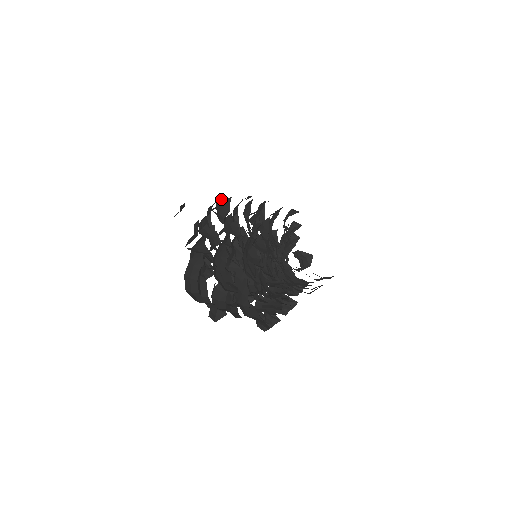
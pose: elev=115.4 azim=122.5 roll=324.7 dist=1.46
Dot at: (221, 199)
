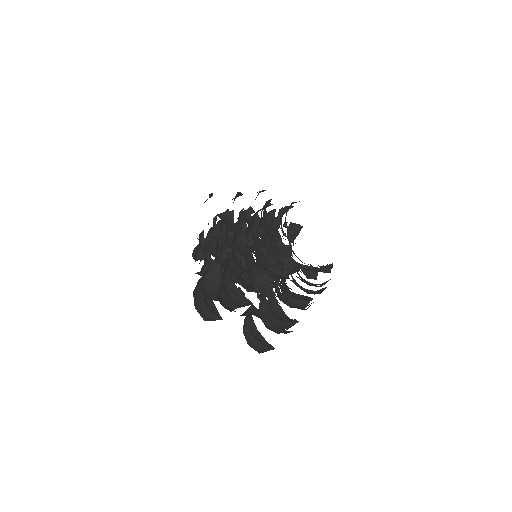
Dot at: occluded
